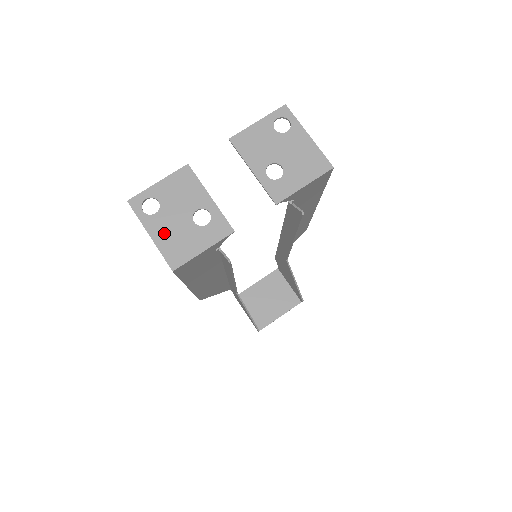
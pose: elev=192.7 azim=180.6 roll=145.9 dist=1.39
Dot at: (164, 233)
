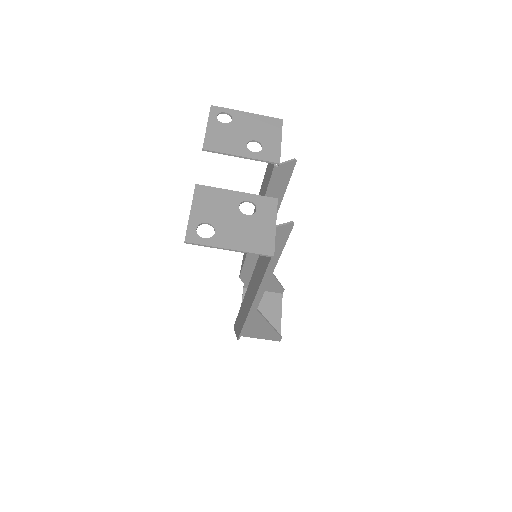
Dot at: (237, 239)
